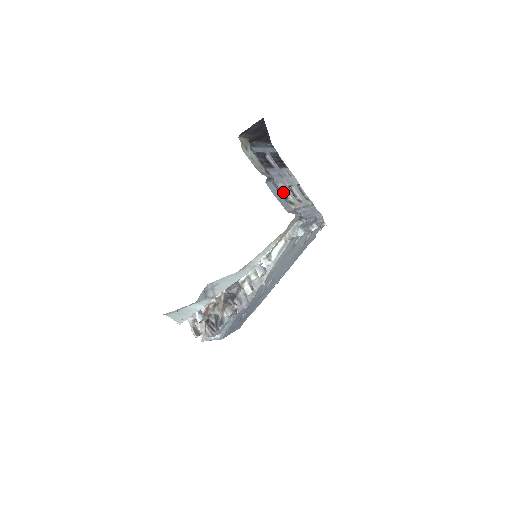
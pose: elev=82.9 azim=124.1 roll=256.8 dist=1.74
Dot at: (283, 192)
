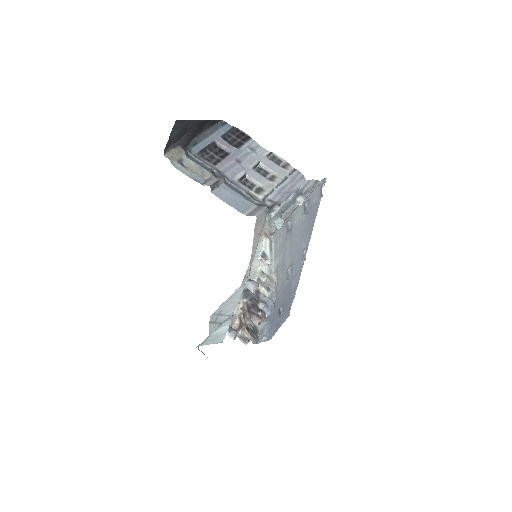
Dot at: (247, 181)
